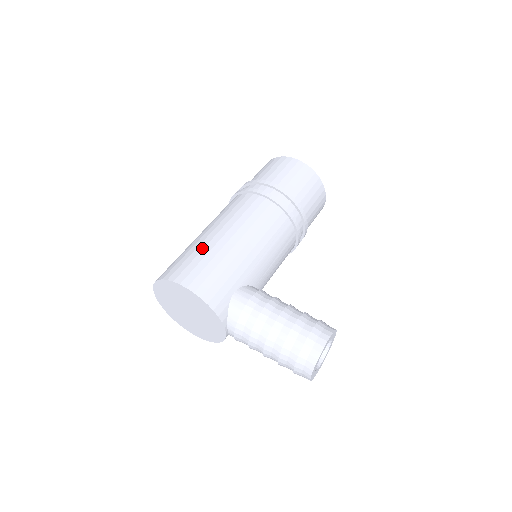
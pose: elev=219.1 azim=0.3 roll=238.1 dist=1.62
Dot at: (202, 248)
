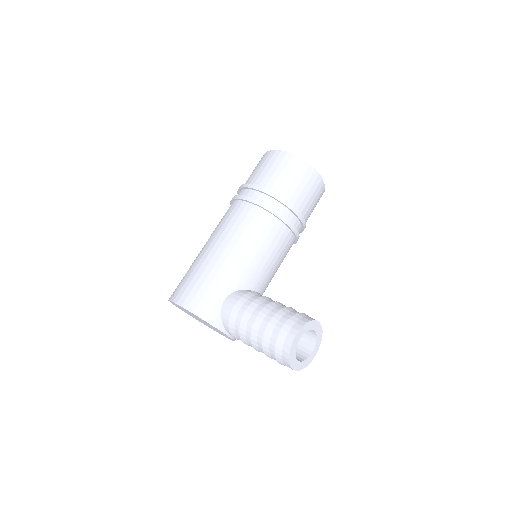
Dot at: (195, 266)
